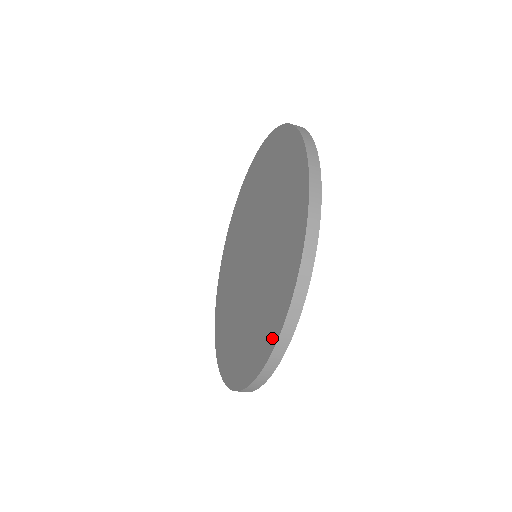
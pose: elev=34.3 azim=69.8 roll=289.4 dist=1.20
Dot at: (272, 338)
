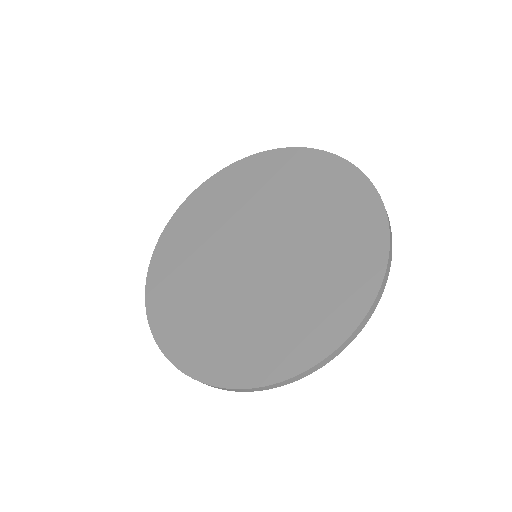
Dot at: (360, 305)
